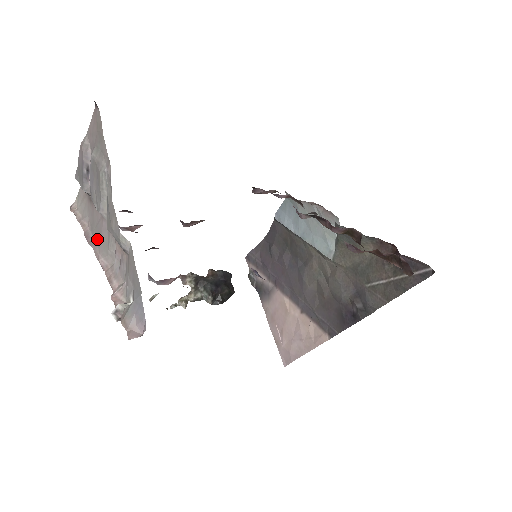
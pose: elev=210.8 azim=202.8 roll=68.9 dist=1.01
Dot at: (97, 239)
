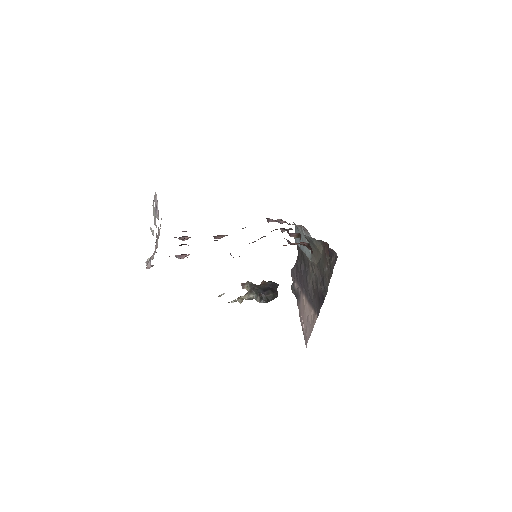
Dot at: occluded
